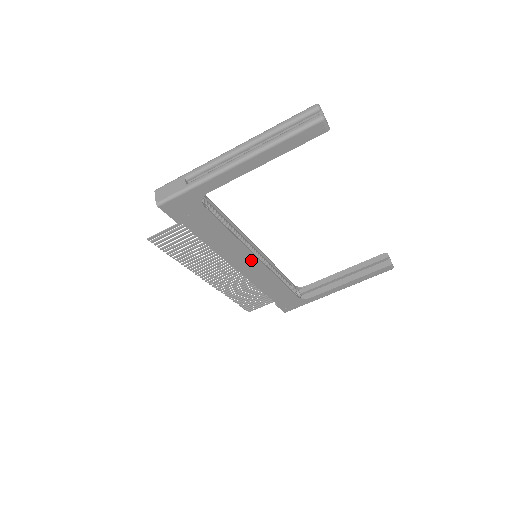
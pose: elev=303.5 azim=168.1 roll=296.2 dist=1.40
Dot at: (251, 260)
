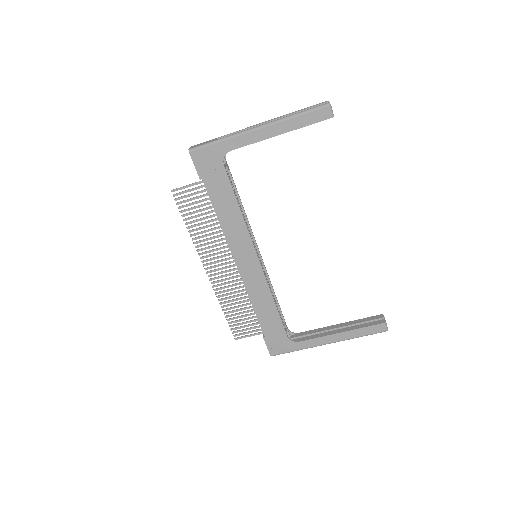
Dot at: (250, 253)
